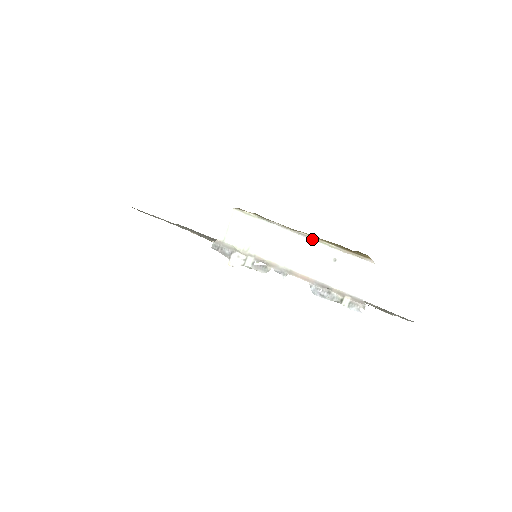
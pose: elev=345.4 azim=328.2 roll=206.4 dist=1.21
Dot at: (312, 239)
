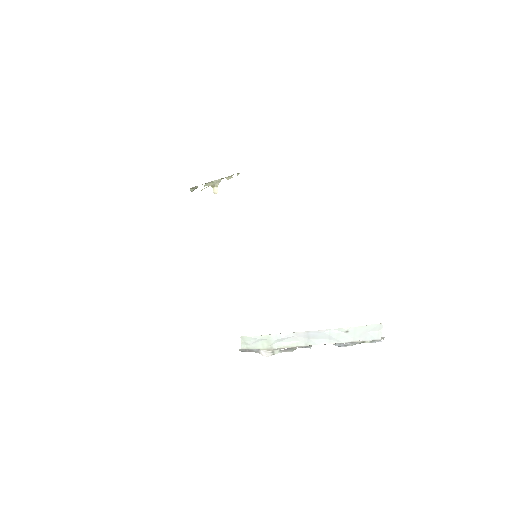
Dot at: (321, 330)
